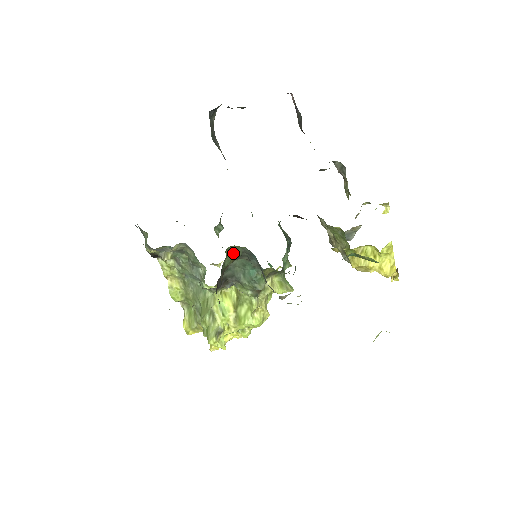
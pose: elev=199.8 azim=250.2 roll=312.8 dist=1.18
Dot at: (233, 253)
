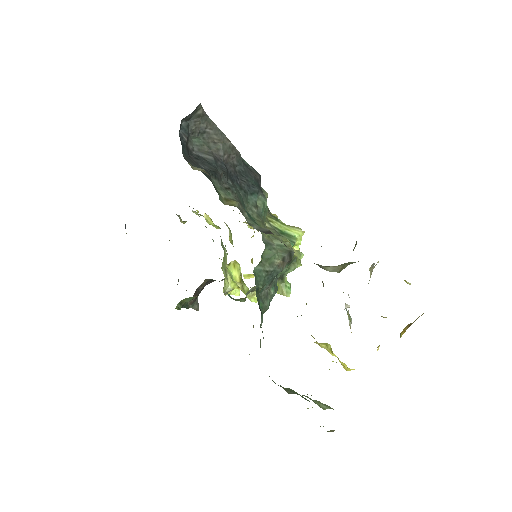
Dot at: occluded
